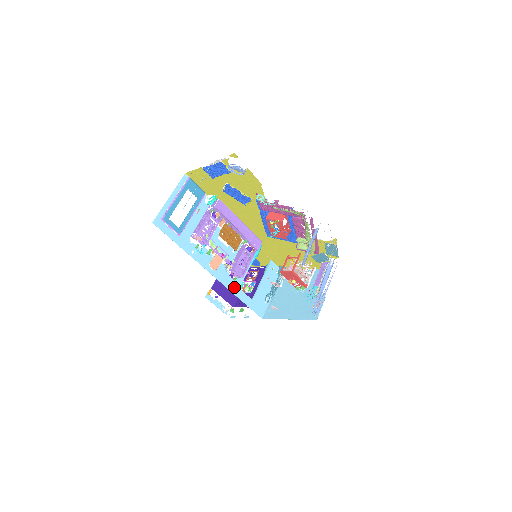
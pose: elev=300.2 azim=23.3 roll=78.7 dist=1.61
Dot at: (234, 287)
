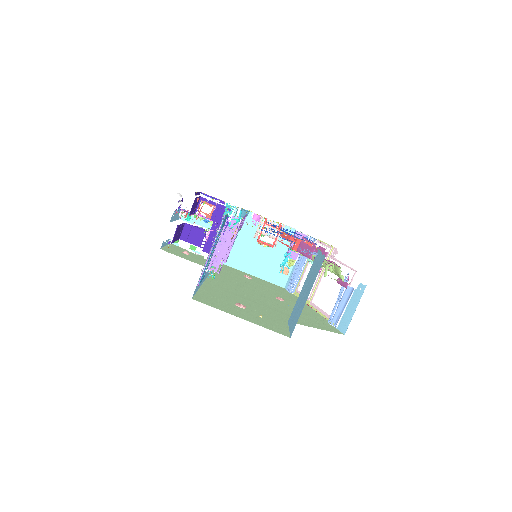
Dot at: occluded
